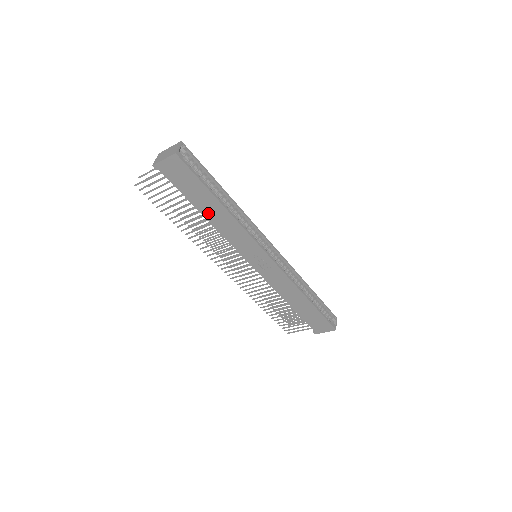
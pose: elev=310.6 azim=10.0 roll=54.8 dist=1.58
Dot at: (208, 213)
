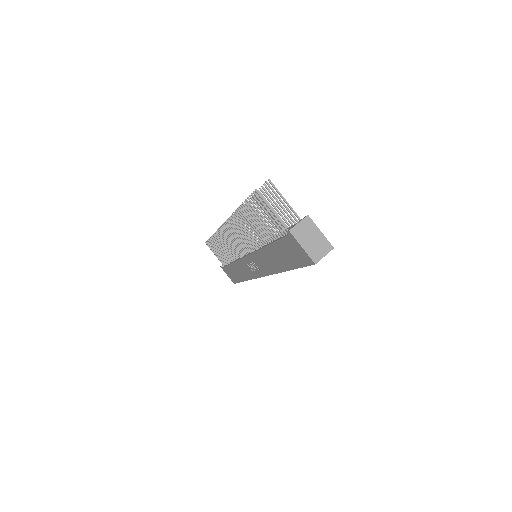
Dot at: (271, 252)
